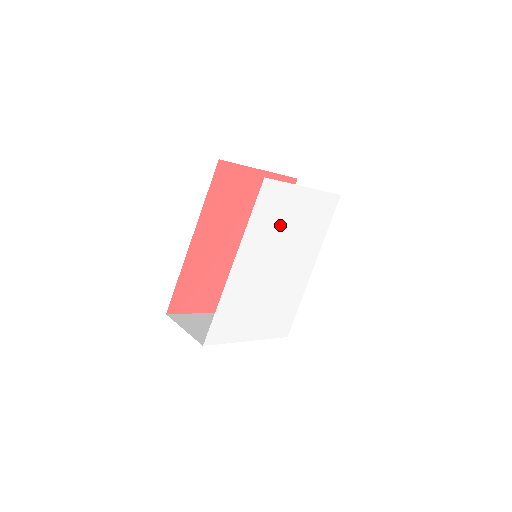
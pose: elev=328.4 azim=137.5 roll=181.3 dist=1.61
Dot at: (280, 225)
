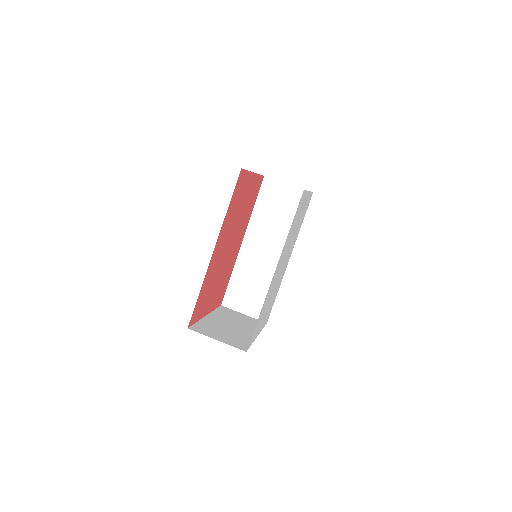
Dot at: (294, 228)
